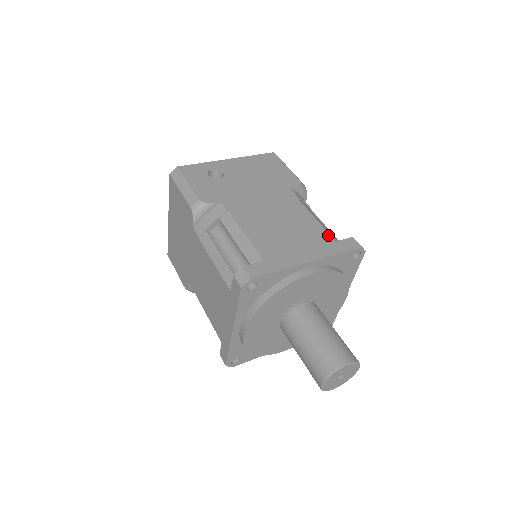
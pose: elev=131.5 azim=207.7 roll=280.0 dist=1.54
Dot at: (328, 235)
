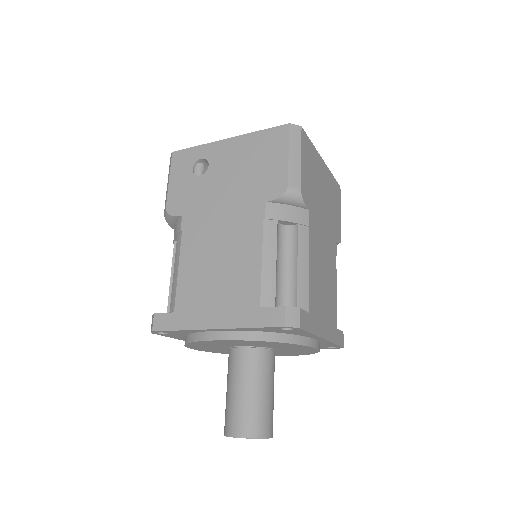
Dot at: (258, 295)
